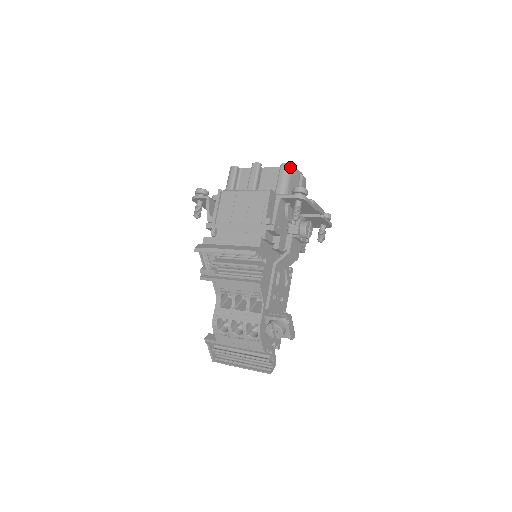
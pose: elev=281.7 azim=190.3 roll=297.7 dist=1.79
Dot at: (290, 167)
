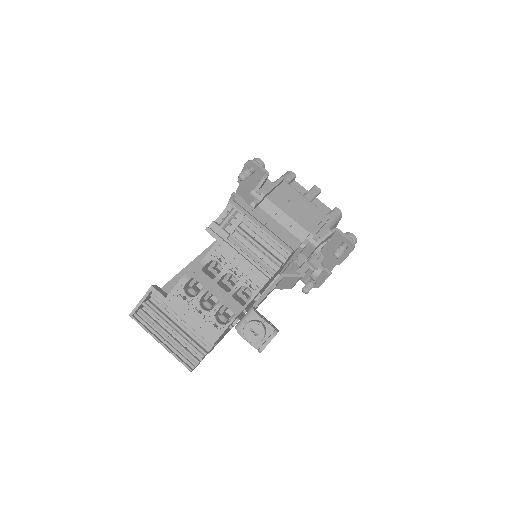
Dot at: (341, 216)
